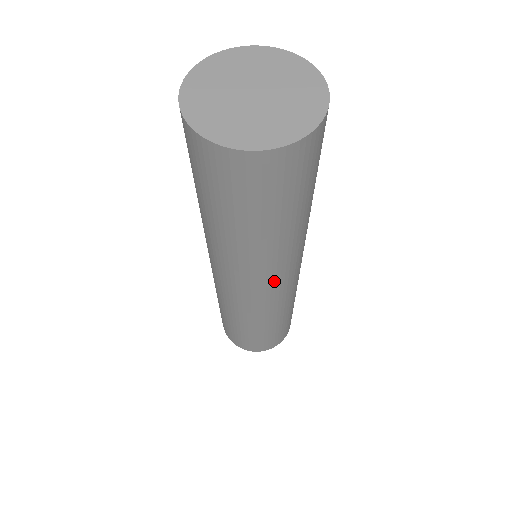
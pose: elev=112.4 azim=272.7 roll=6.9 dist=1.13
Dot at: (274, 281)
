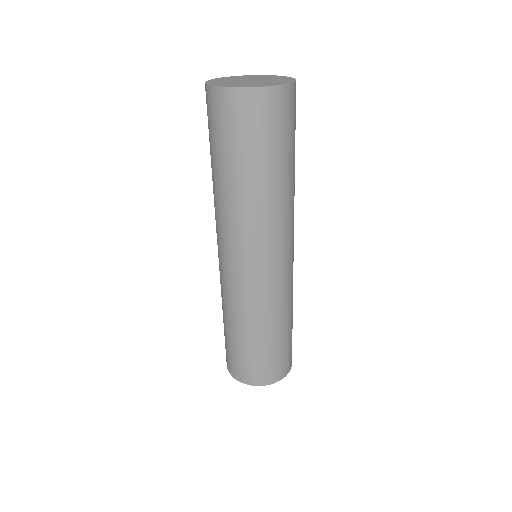
Dot at: (243, 252)
